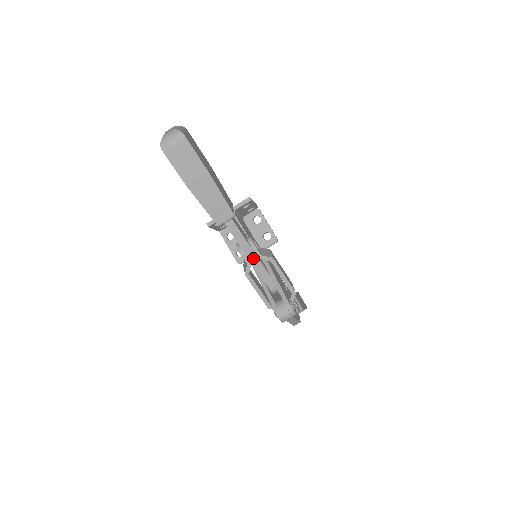
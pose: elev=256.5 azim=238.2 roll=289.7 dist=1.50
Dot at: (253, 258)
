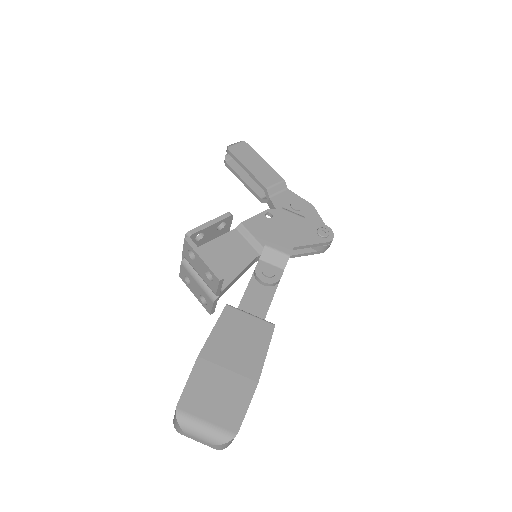
Dot at: occluded
